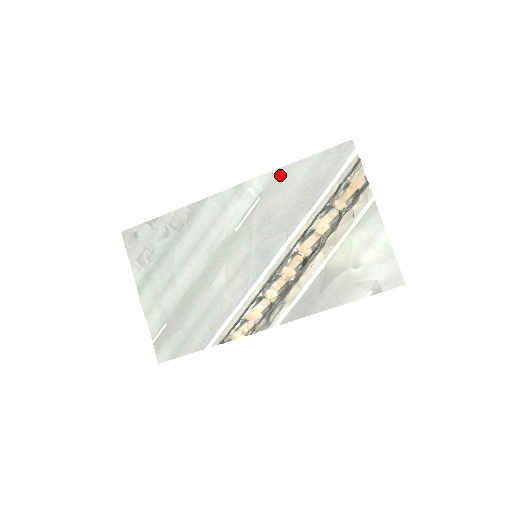
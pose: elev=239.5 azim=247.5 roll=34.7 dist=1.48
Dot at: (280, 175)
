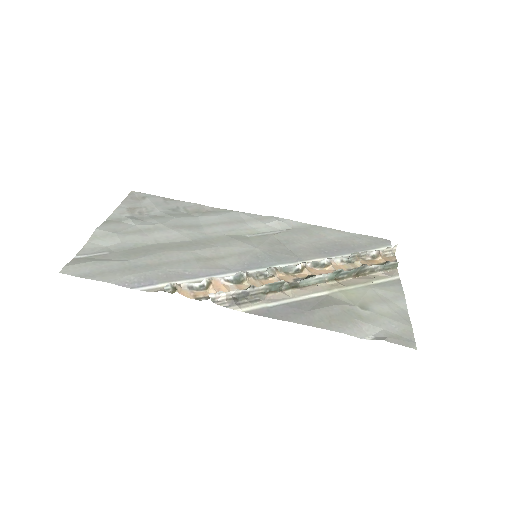
Dot at: (314, 228)
